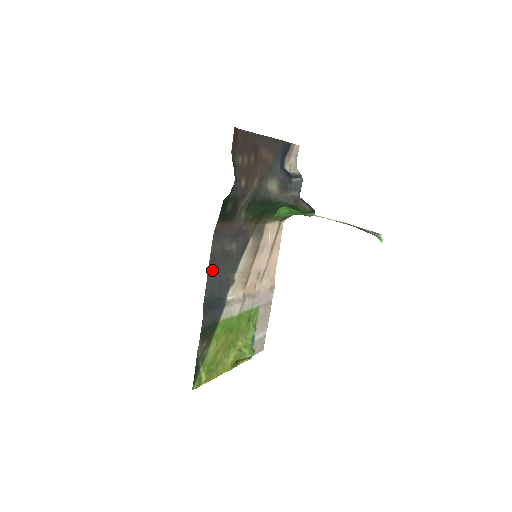
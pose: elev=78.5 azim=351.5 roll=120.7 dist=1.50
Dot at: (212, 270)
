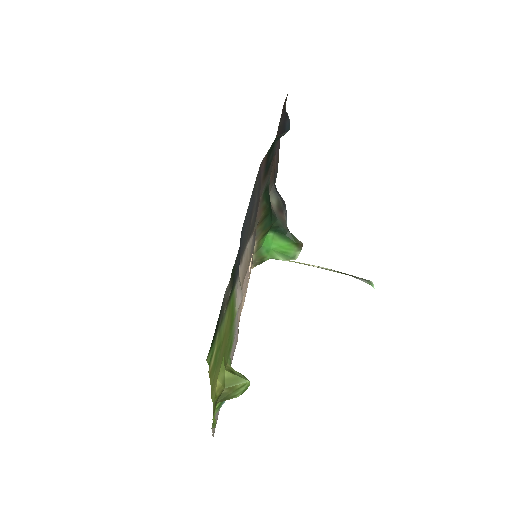
Dot at: (250, 203)
